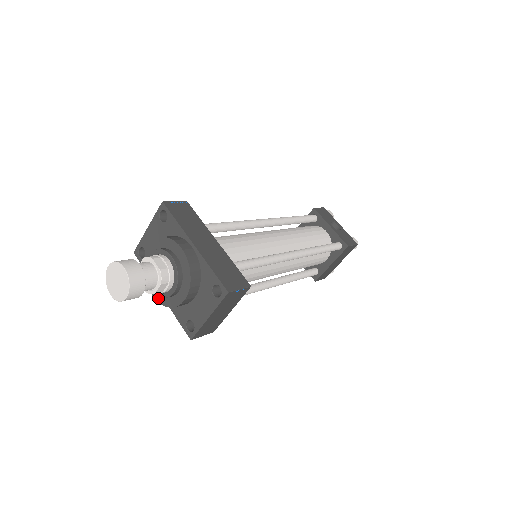
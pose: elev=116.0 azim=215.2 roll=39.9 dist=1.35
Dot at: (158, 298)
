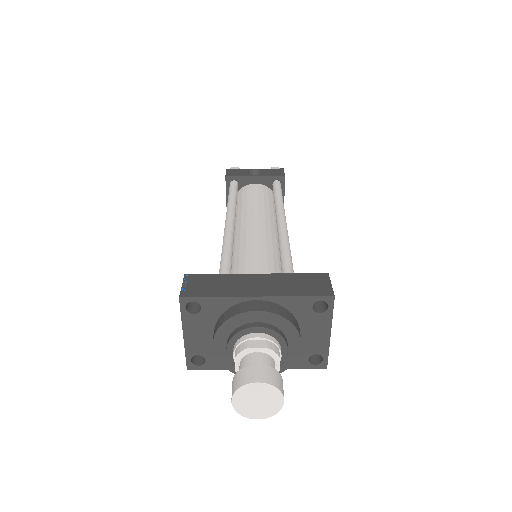
Dot at: occluded
